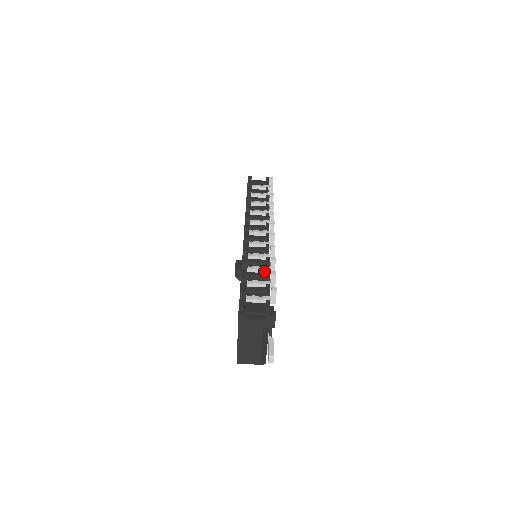
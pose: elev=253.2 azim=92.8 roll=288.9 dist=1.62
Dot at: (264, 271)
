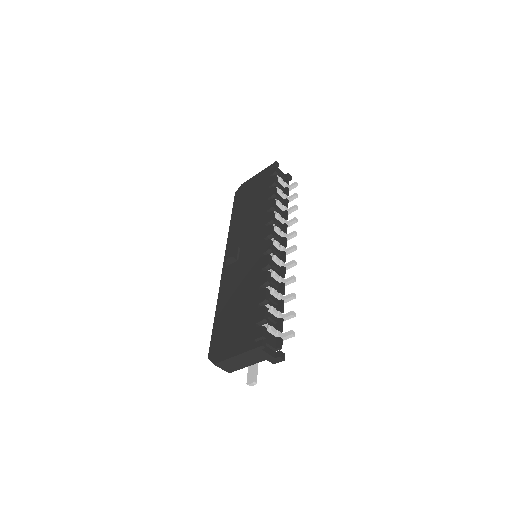
Dot at: (279, 298)
